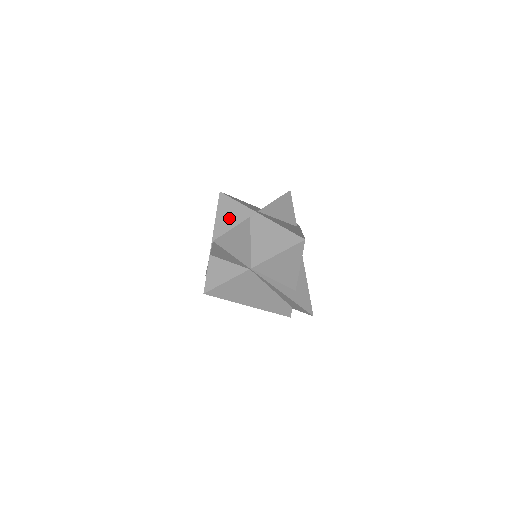
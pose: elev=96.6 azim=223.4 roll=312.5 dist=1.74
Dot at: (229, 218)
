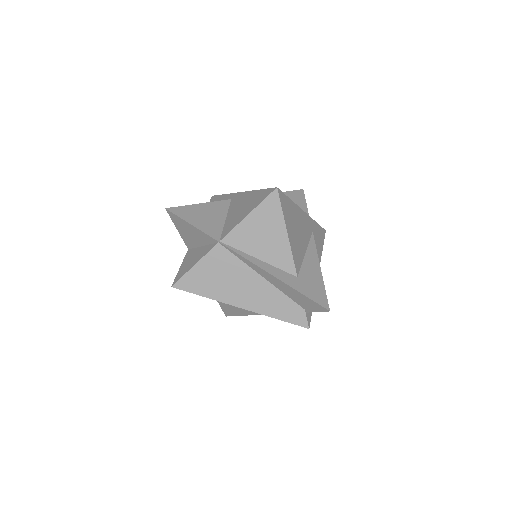
Dot at: occluded
